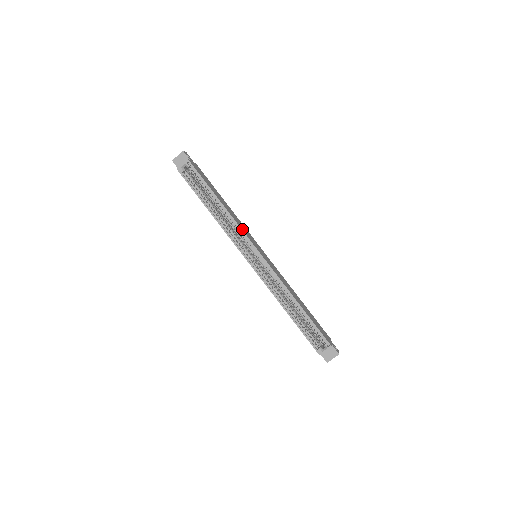
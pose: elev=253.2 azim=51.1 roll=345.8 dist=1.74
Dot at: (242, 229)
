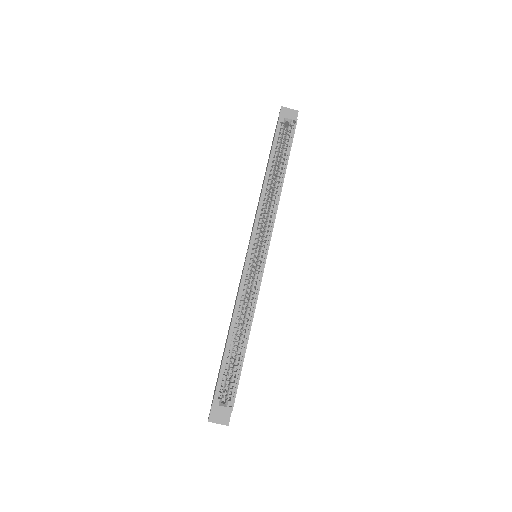
Dot at: occluded
